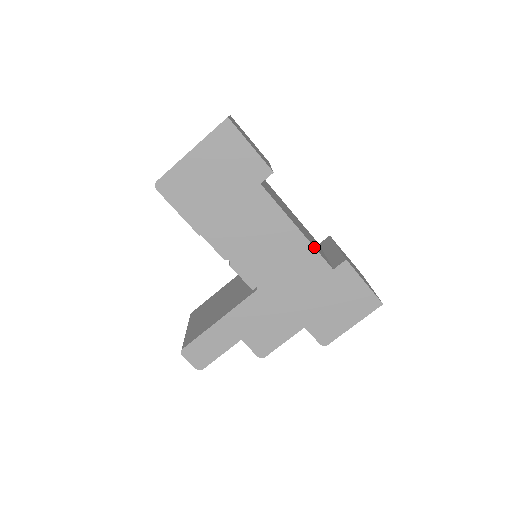
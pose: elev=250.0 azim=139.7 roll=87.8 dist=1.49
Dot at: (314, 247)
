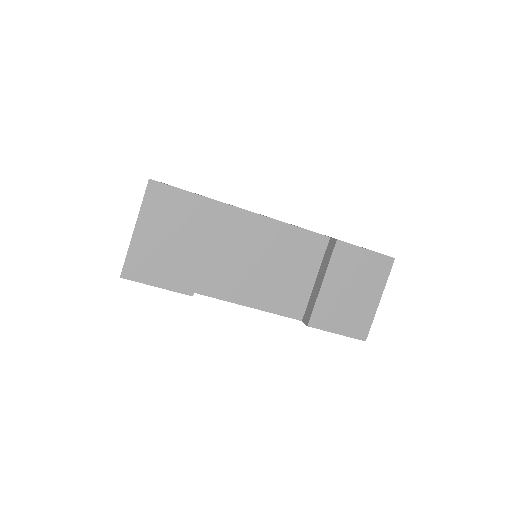
Dot at: (273, 313)
